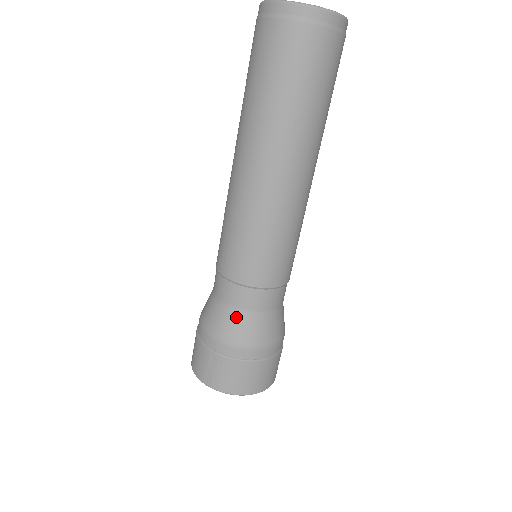
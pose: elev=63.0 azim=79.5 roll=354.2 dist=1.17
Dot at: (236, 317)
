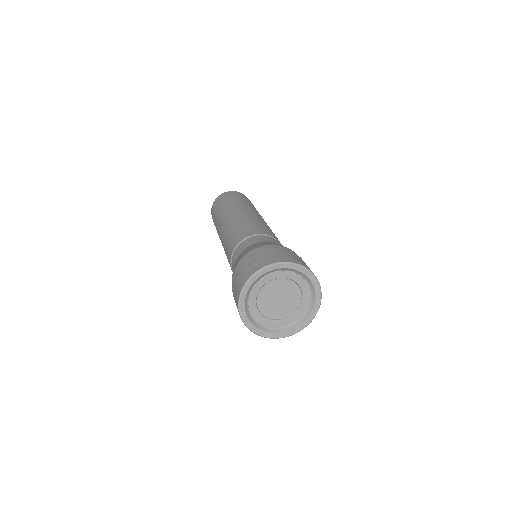
Dot at: (251, 246)
